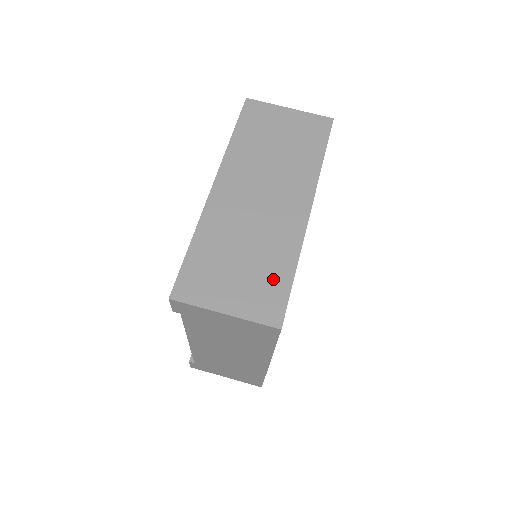
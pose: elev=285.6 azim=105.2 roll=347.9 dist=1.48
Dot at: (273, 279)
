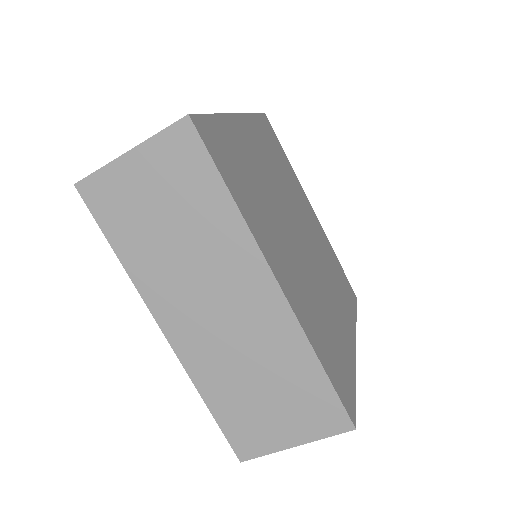
Dot at: (308, 389)
